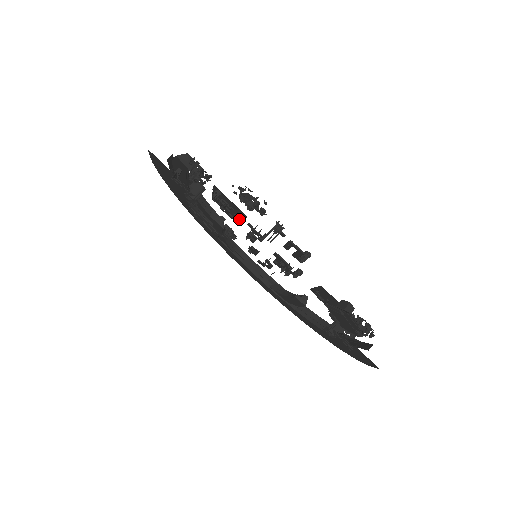
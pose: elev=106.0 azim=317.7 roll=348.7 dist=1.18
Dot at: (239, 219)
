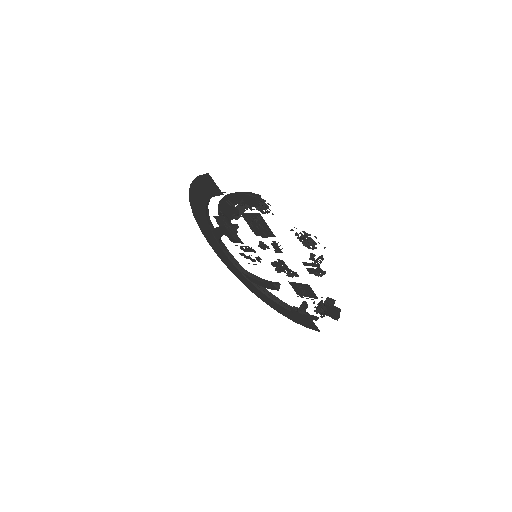
Dot at: (265, 236)
